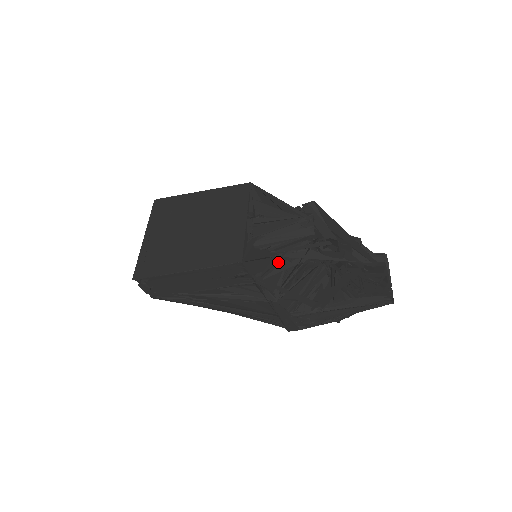
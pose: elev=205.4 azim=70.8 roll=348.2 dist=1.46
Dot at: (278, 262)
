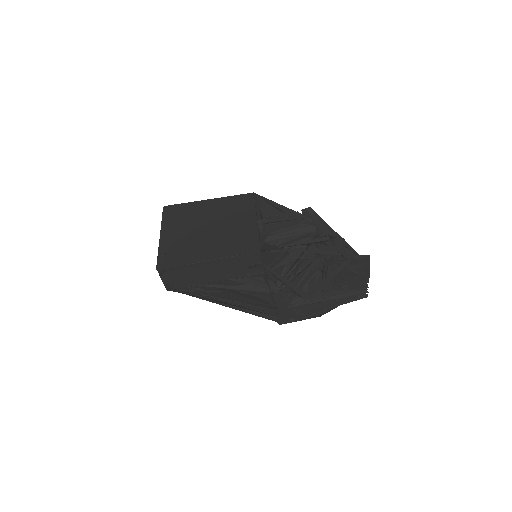
Dot at: (283, 256)
